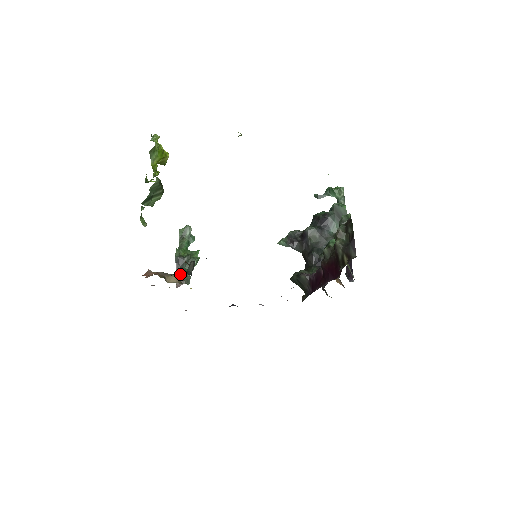
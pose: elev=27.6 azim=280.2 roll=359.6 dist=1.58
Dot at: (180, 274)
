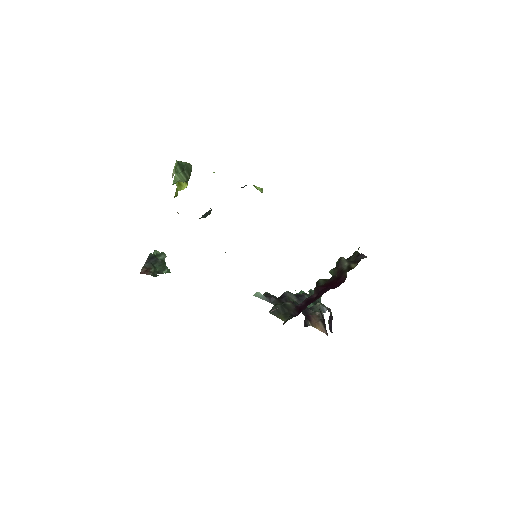
Dot at: (148, 267)
